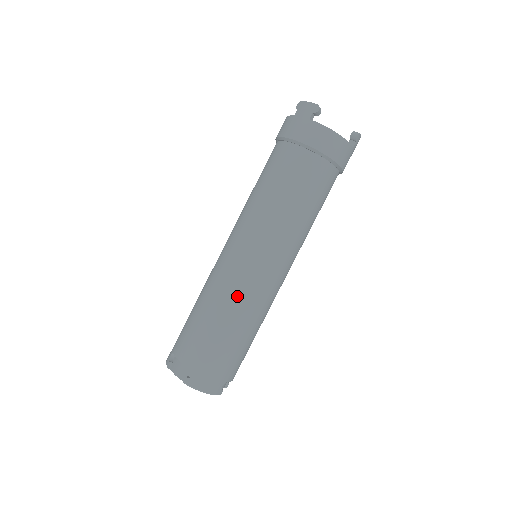
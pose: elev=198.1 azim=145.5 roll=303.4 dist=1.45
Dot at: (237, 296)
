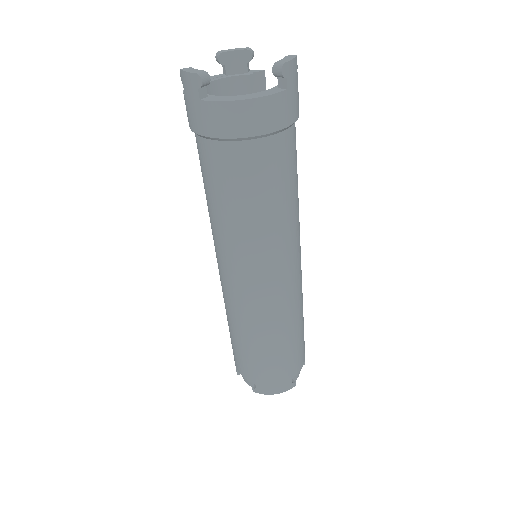
Dot at: (251, 319)
